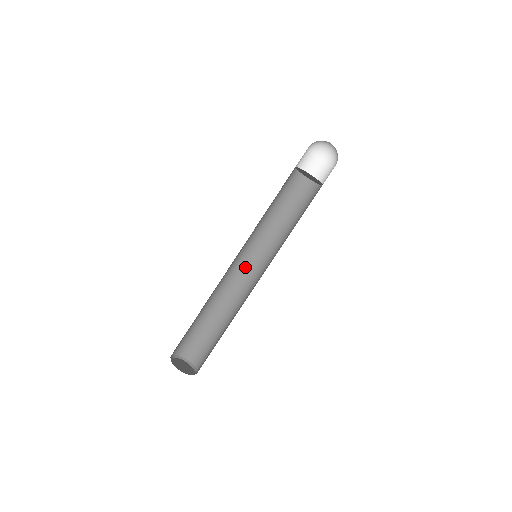
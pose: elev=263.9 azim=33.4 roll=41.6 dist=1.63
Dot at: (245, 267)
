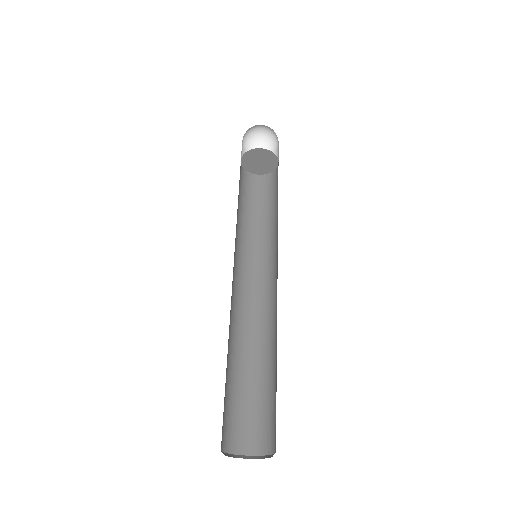
Dot at: (239, 283)
